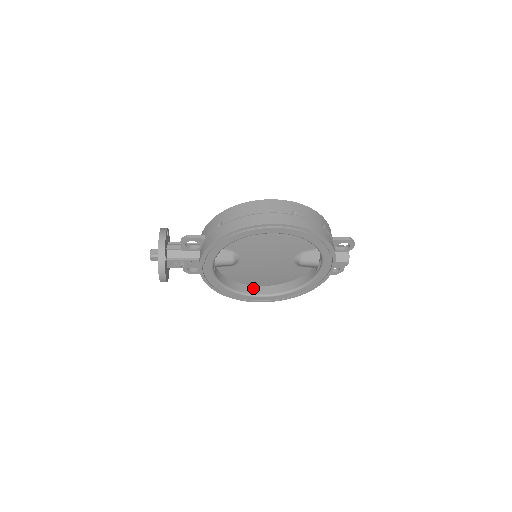
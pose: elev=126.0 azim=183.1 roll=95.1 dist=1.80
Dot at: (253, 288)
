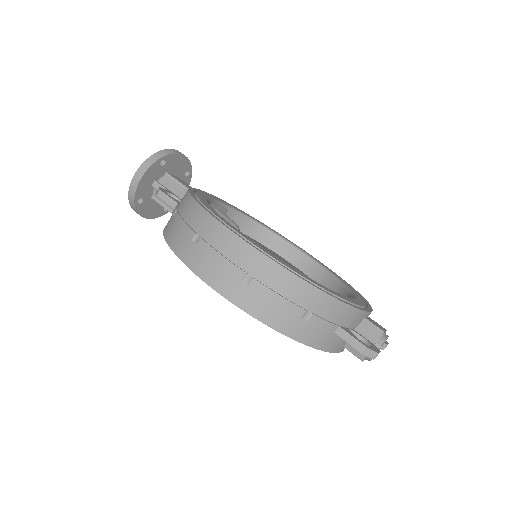
Dot at: occluded
